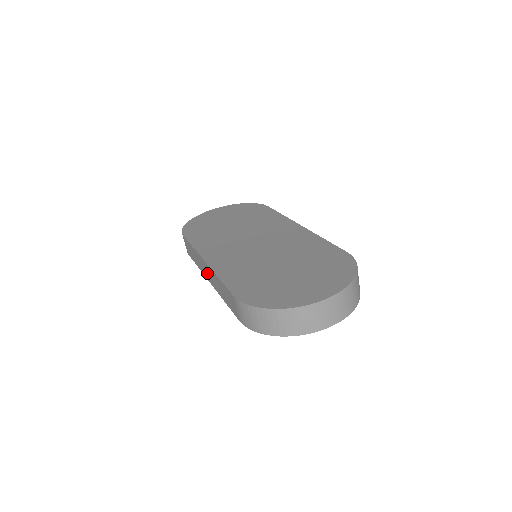
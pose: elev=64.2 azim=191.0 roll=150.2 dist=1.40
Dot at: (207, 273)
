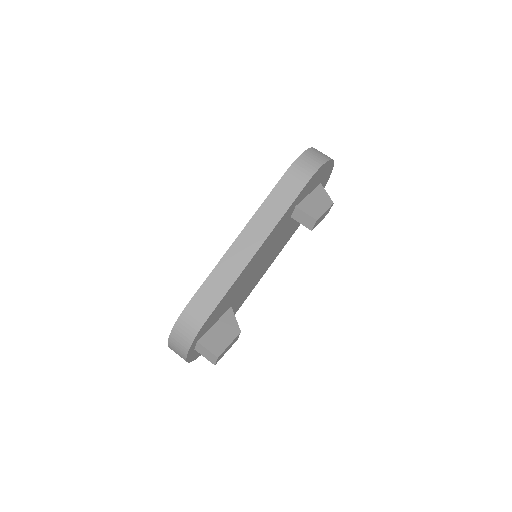
Dot at: (249, 243)
